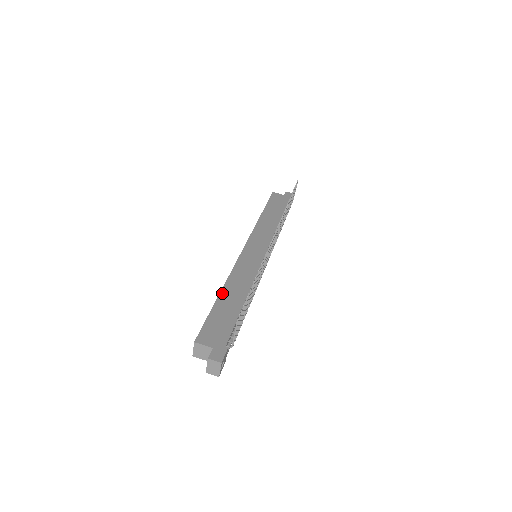
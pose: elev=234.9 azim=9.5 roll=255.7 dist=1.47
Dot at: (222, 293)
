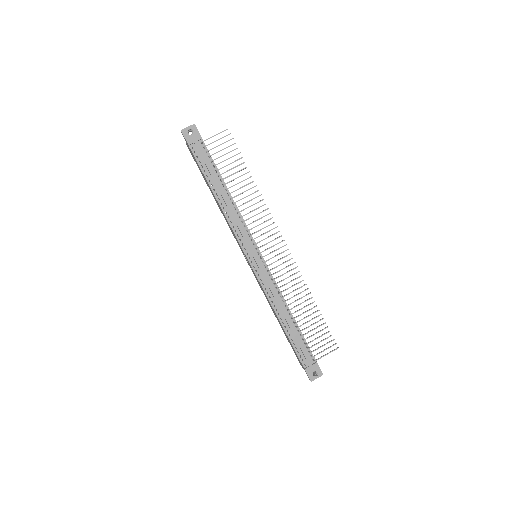
Dot at: occluded
